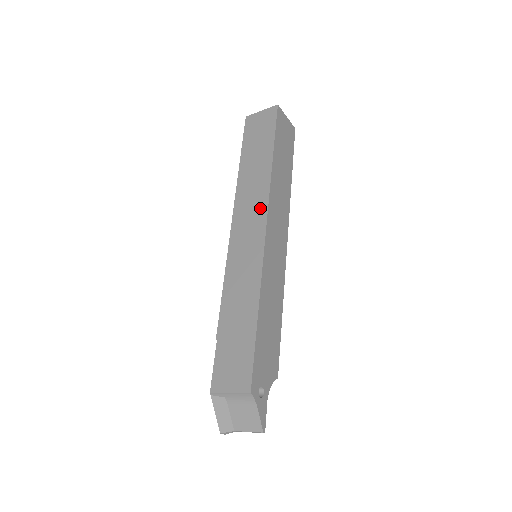
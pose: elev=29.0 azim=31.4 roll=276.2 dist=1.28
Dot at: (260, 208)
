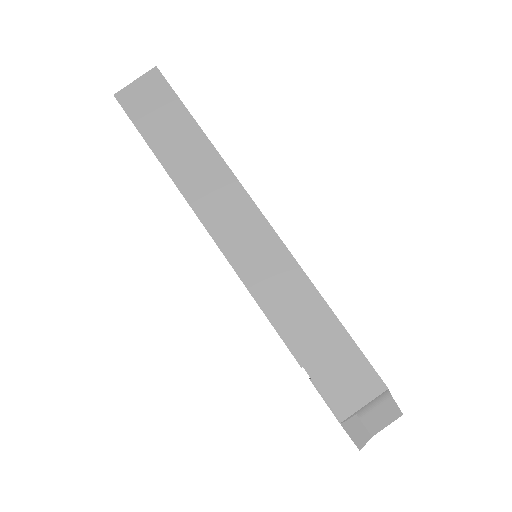
Dot at: (238, 200)
